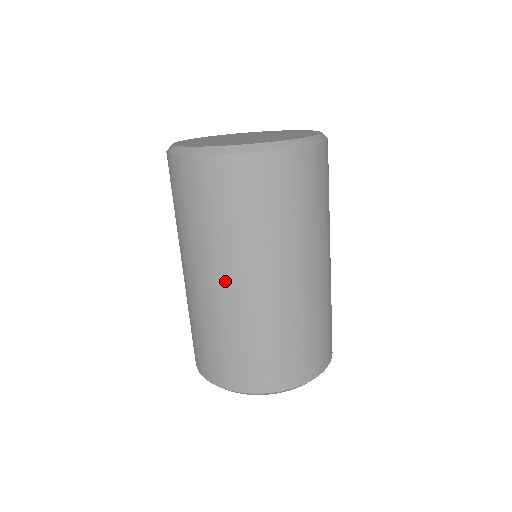
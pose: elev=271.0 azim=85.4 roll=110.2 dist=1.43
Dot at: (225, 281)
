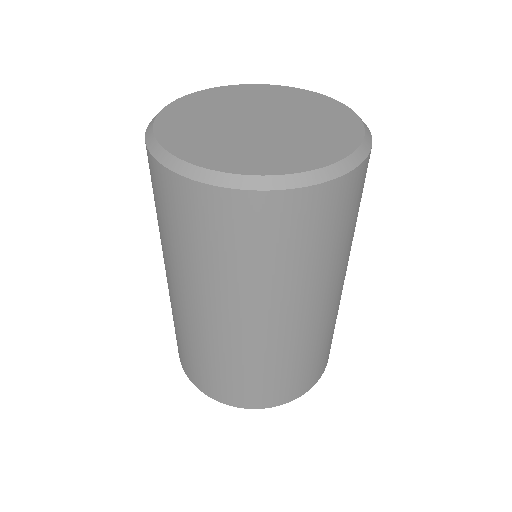
Dot at: (213, 314)
